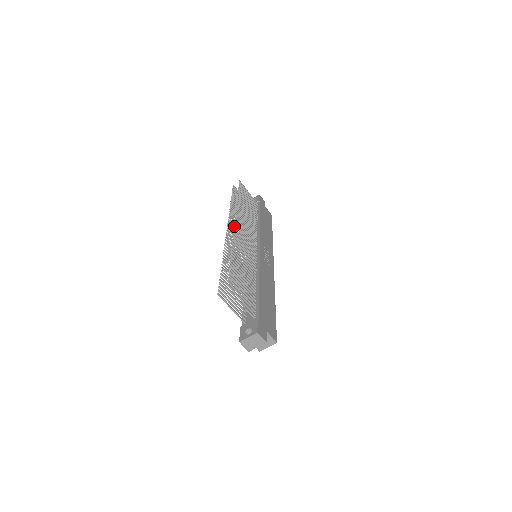
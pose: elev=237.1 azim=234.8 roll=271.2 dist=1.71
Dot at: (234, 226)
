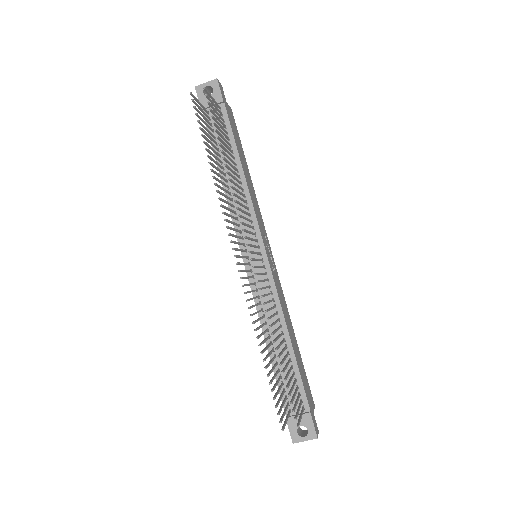
Dot at: (251, 260)
